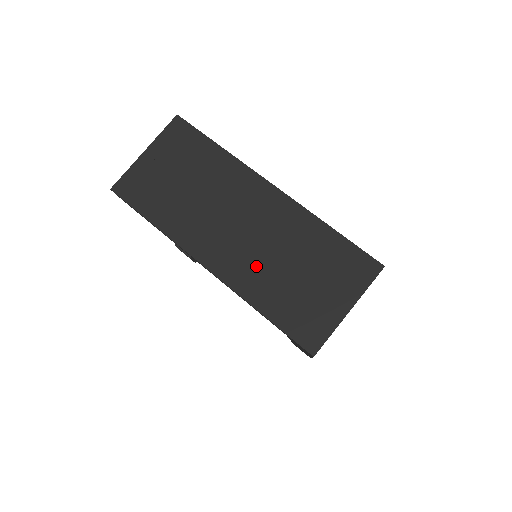
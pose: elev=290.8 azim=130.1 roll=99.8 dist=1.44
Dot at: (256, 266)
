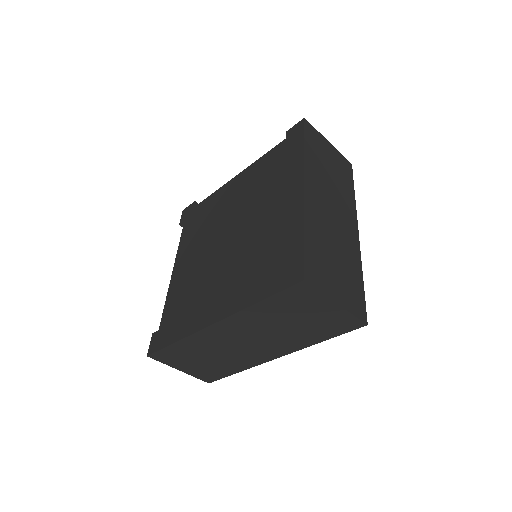
Dot at: (323, 225)
